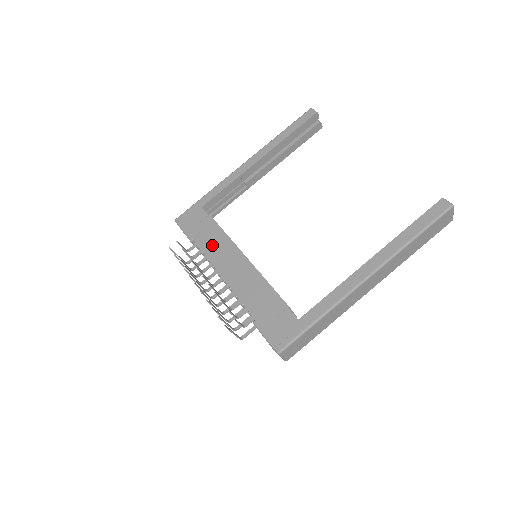
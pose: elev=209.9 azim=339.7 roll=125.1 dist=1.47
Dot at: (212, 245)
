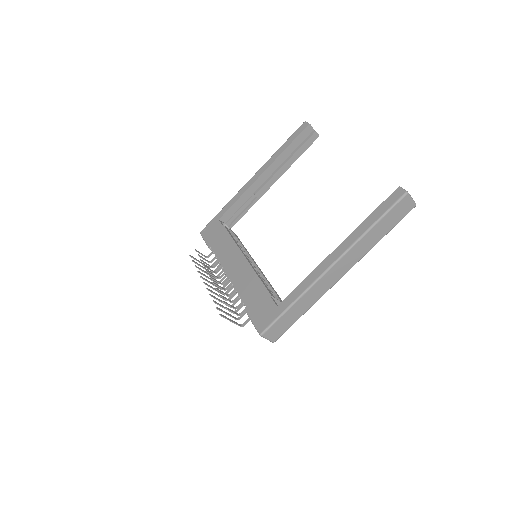
Dot at: (223, 250)
